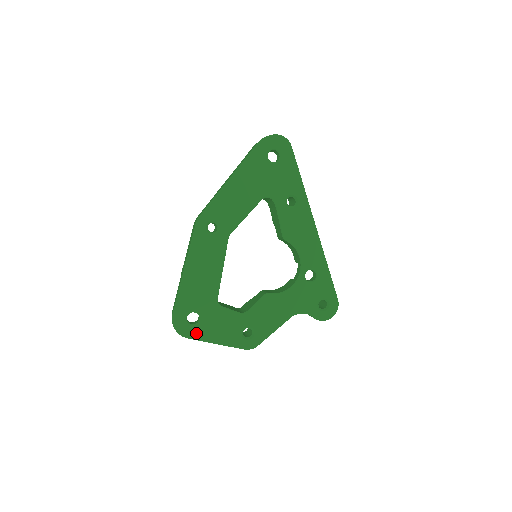
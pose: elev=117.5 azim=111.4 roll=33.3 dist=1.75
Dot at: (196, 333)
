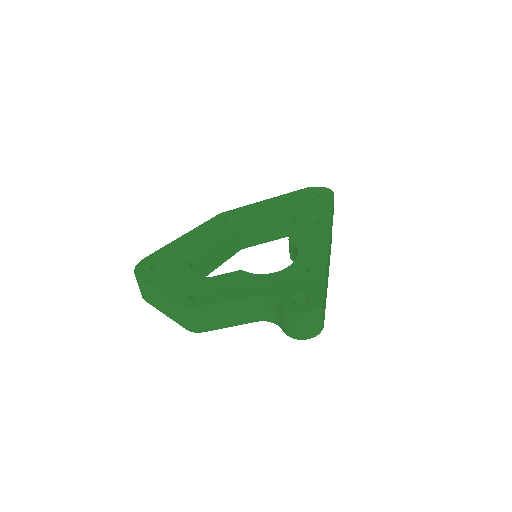
Dot at: (149, 276)
